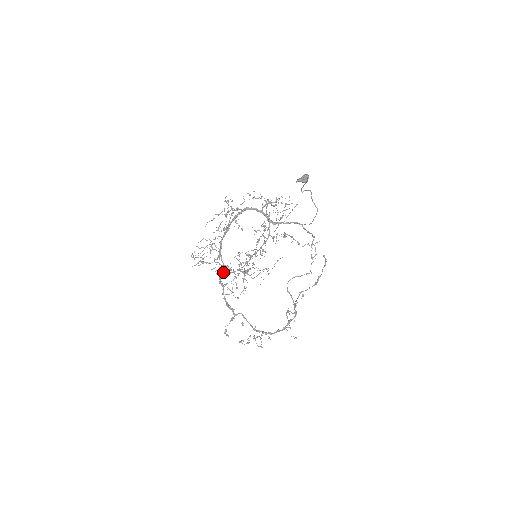
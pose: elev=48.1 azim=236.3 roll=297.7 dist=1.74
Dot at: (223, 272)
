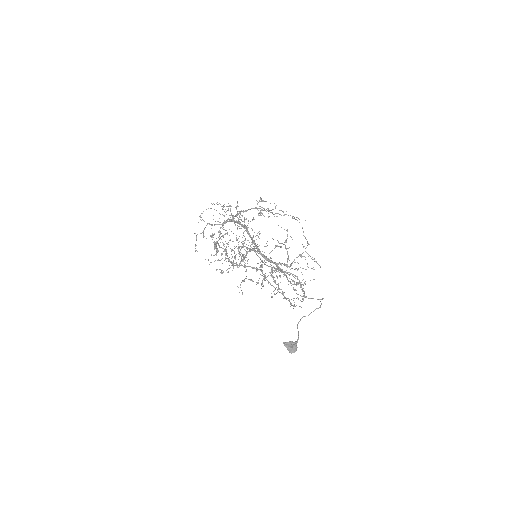
Dot at: (233, 216)
